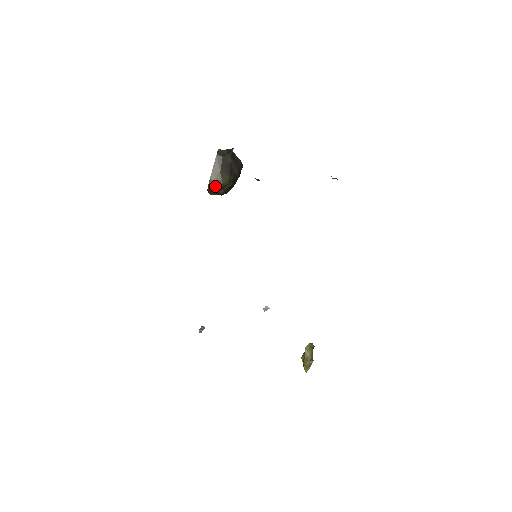
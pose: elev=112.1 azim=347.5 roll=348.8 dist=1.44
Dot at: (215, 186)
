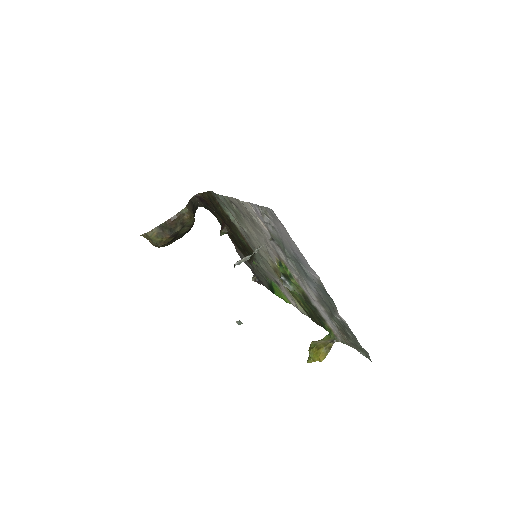
Dot at: (184, 216)
